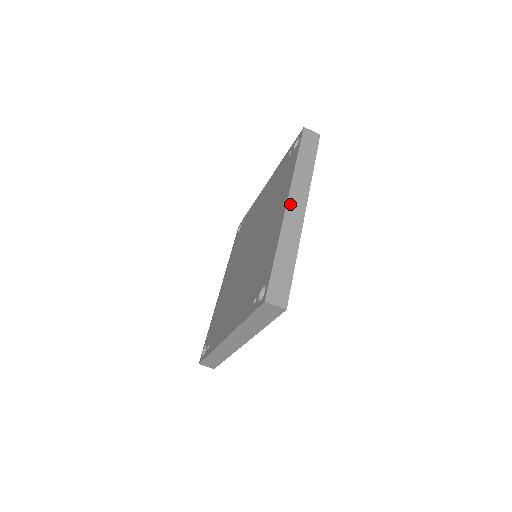
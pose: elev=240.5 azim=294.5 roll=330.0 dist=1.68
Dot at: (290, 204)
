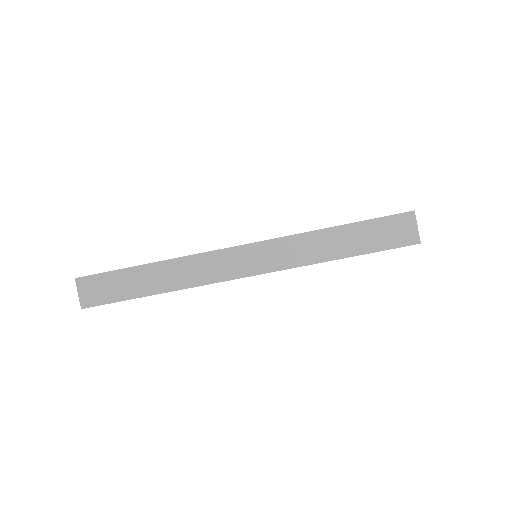
Dot at: occluded
